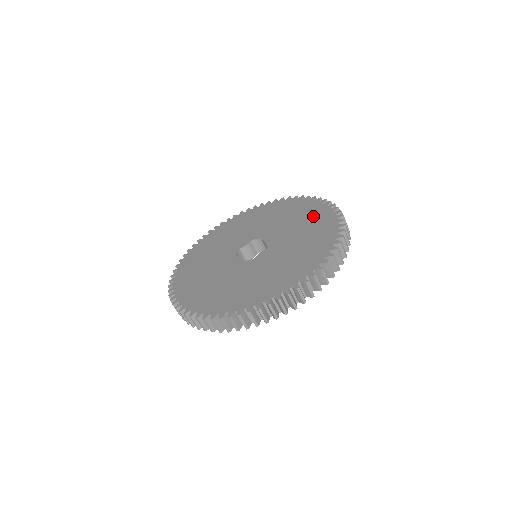
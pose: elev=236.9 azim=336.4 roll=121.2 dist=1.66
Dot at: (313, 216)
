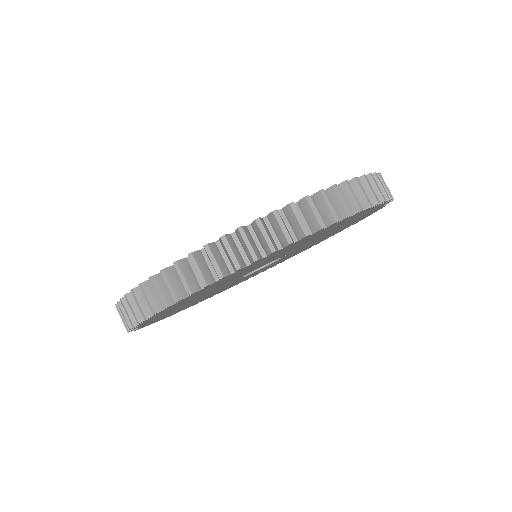
Dot at: occluded
